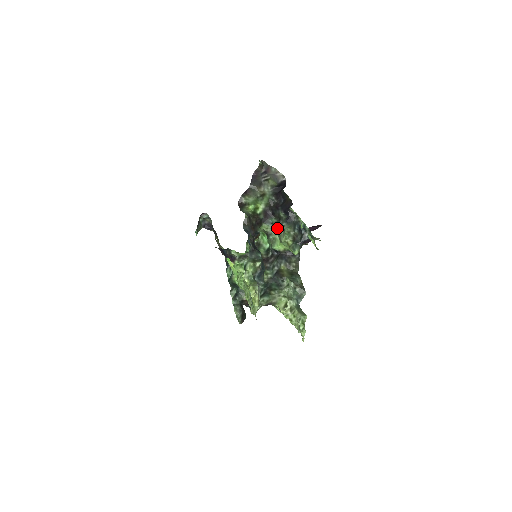
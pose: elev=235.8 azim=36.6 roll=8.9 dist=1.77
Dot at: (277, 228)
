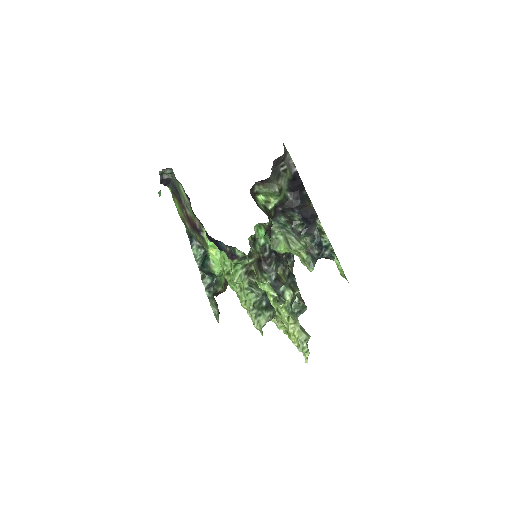
Dot at: (284, 229)
